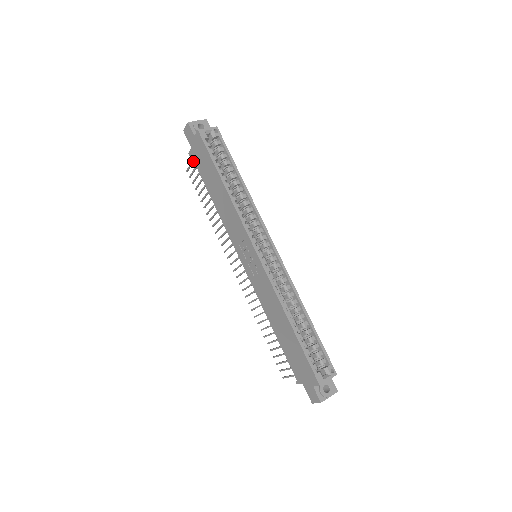
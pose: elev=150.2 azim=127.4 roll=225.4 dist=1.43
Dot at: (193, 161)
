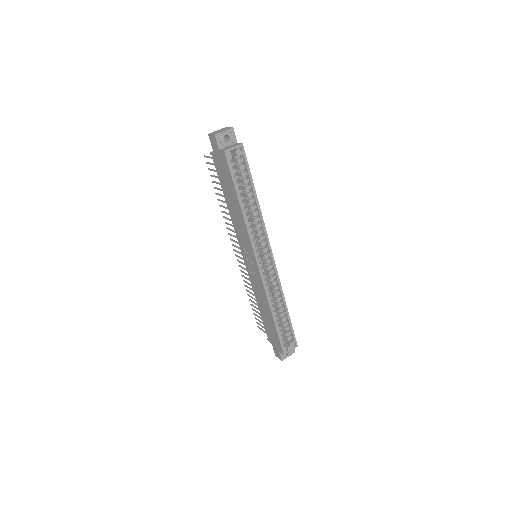
Dot at: occluded
